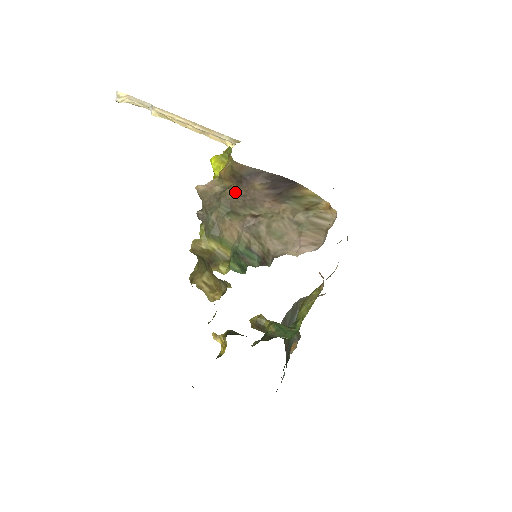
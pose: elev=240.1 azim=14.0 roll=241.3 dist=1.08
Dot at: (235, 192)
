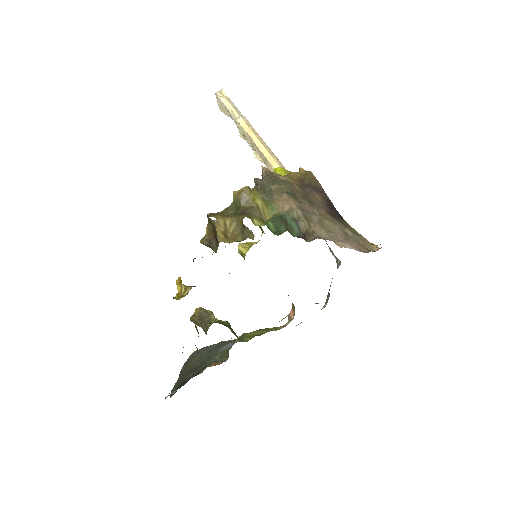
Dot at: (299, 188)
